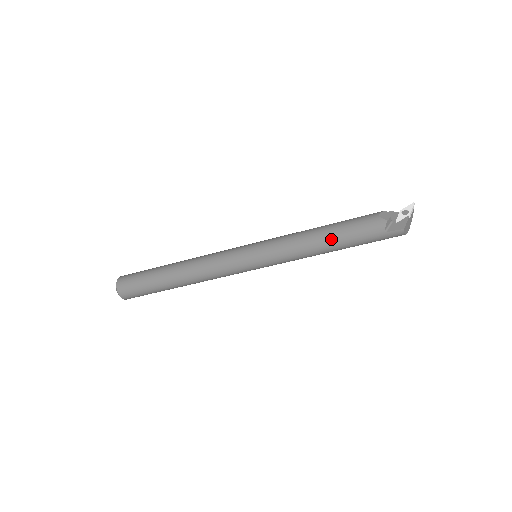
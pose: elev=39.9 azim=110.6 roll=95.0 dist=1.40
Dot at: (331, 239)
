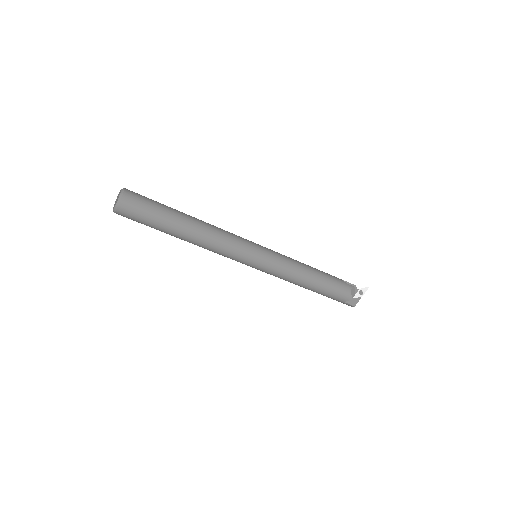
Dot at: (315, 287)
